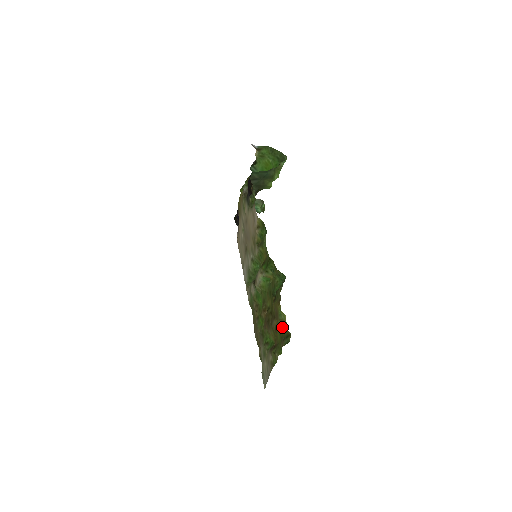
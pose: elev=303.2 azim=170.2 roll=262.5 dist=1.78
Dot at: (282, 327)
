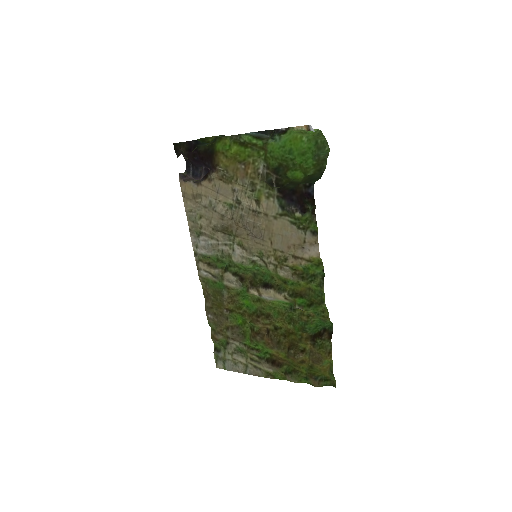
Dot at: (322, 371)
